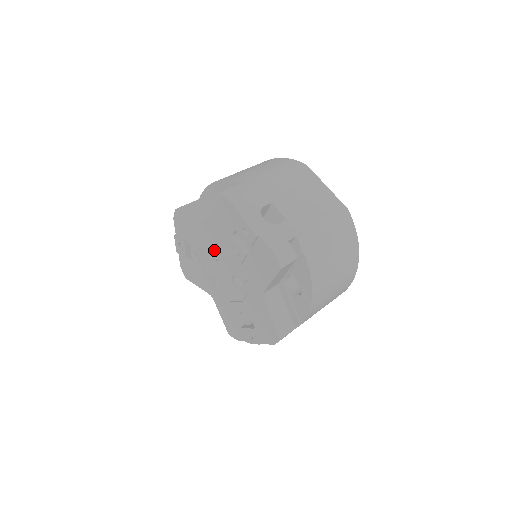
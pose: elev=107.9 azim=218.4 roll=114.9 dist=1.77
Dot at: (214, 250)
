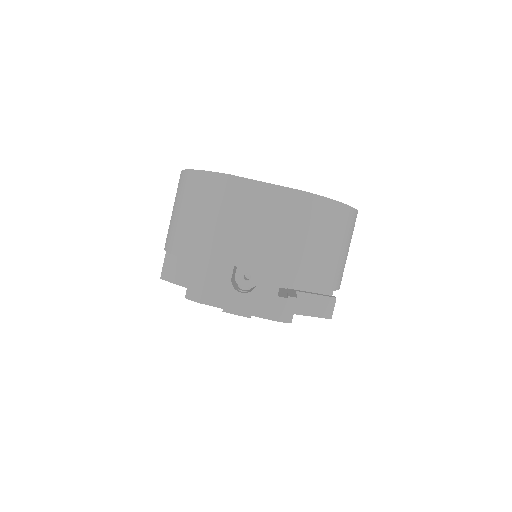
Dot at: occluded
